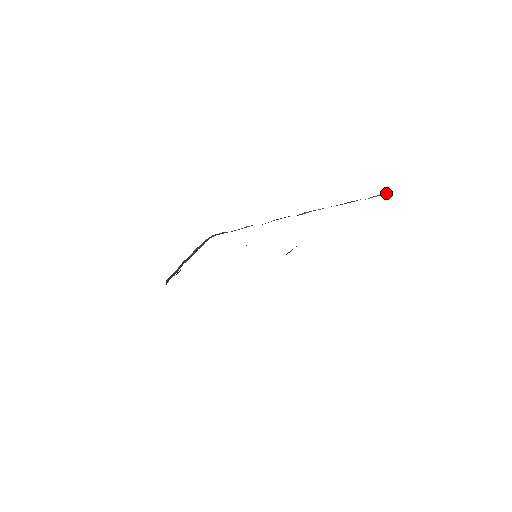
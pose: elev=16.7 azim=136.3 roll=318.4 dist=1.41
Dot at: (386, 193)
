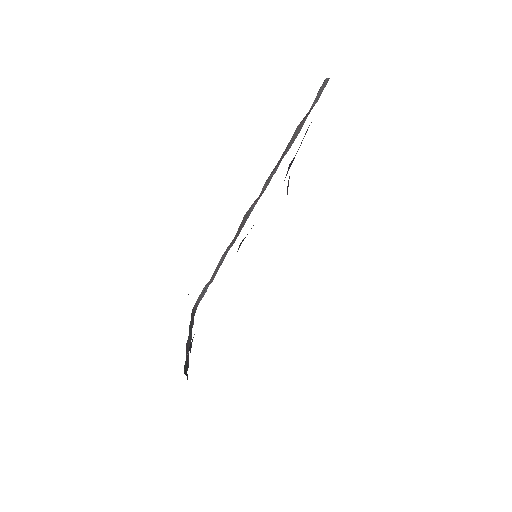
Dot at: (323, 86)
